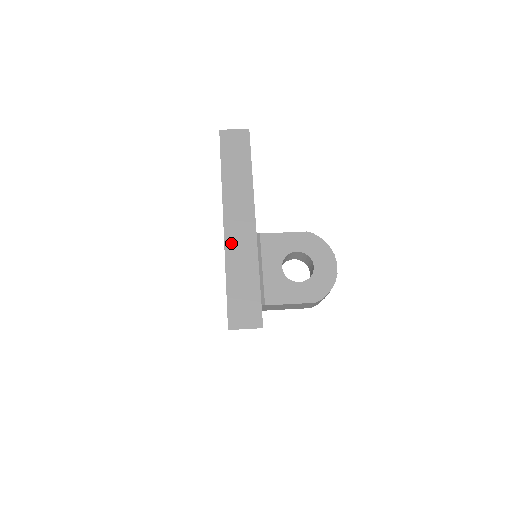
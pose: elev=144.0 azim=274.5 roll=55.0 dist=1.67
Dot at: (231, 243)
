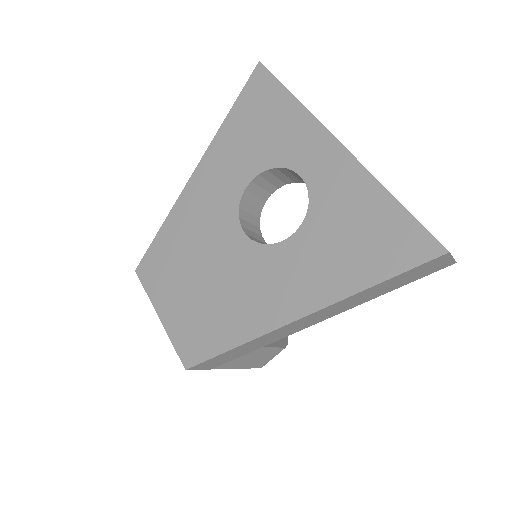
Dot at: occluded
